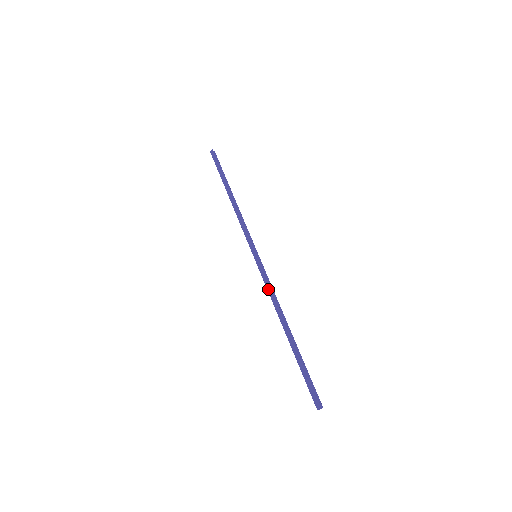
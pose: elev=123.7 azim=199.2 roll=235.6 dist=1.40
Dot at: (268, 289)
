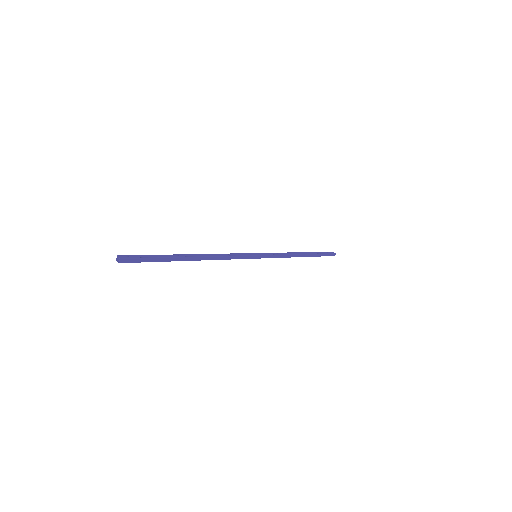
Dot at: occluded
